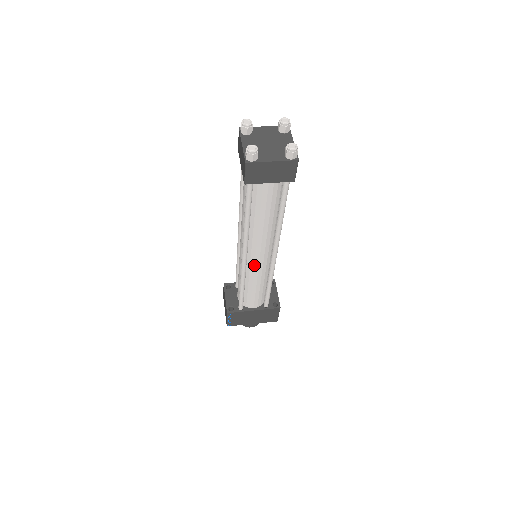
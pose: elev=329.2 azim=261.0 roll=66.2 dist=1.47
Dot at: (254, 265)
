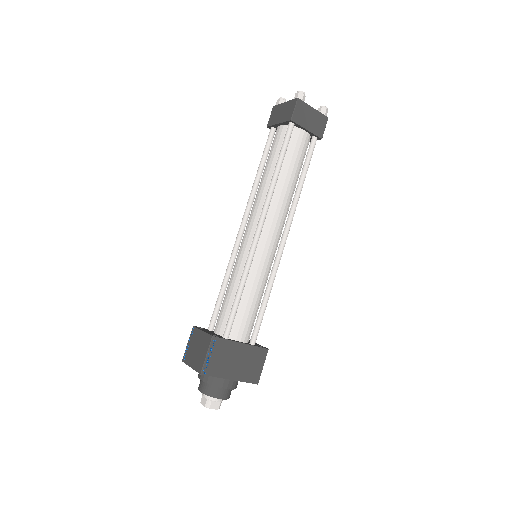
Dot at: (264, 248)
